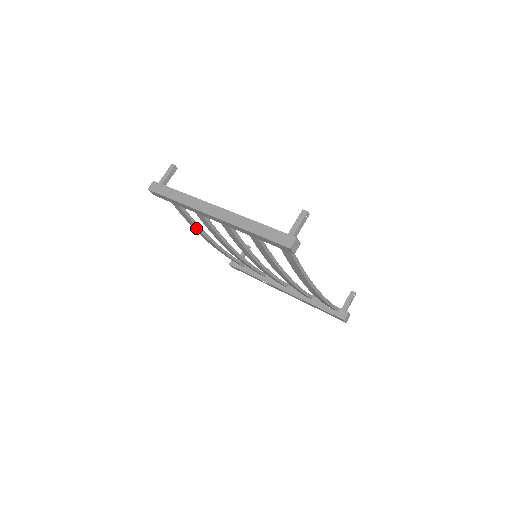
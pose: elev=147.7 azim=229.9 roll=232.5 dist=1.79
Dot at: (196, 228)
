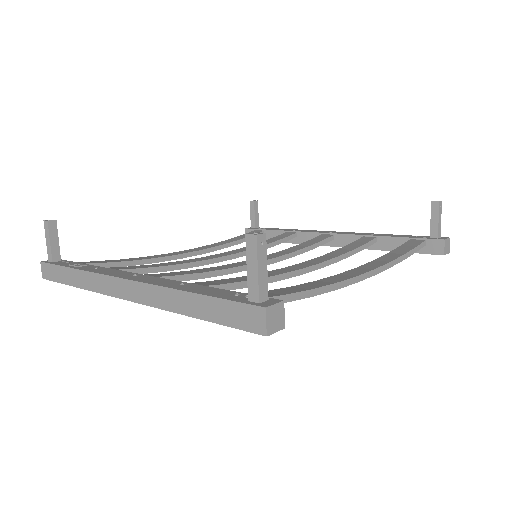
Dot at: (156, 262)
